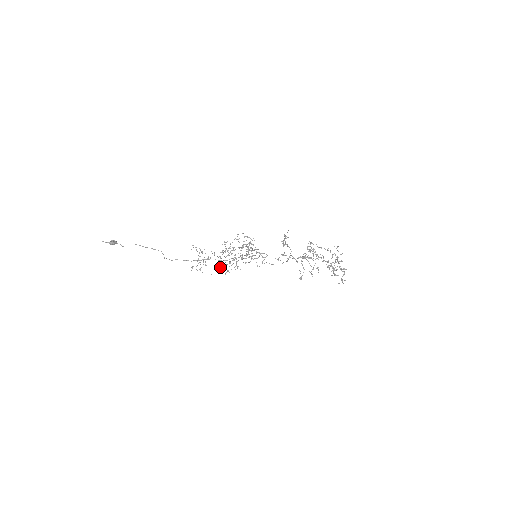
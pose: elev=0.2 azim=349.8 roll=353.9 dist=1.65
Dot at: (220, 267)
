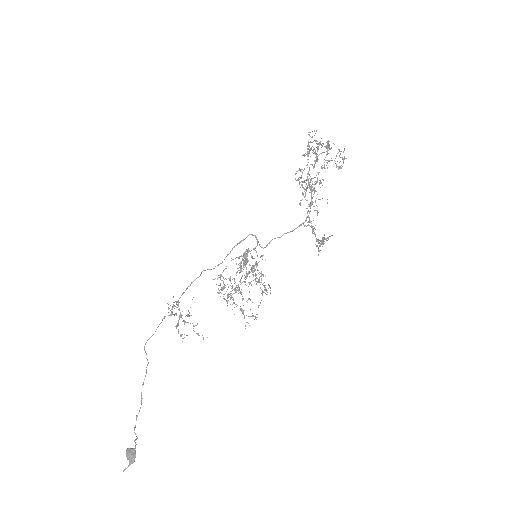
Dot at: occluded
